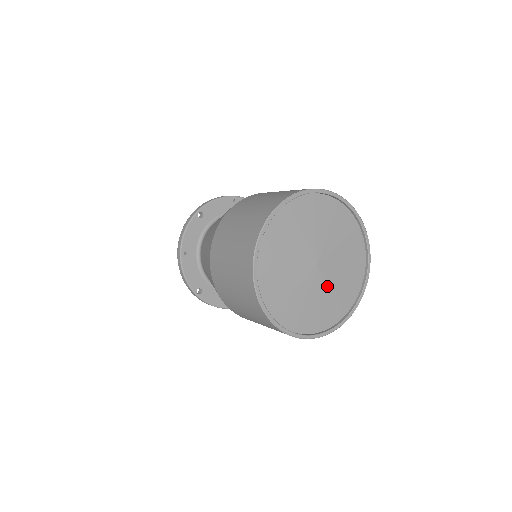
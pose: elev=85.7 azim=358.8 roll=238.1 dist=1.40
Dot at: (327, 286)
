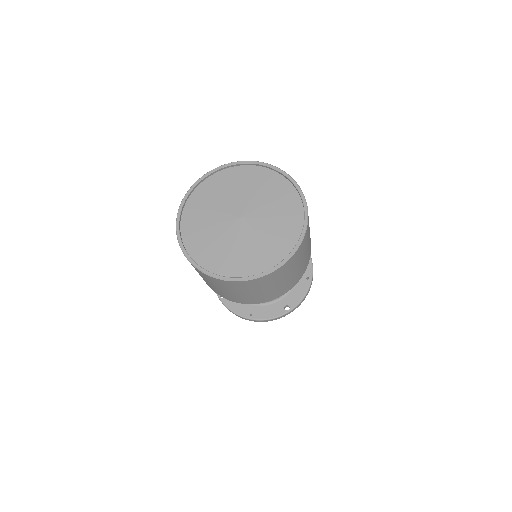
Dot at: (249, 238)
